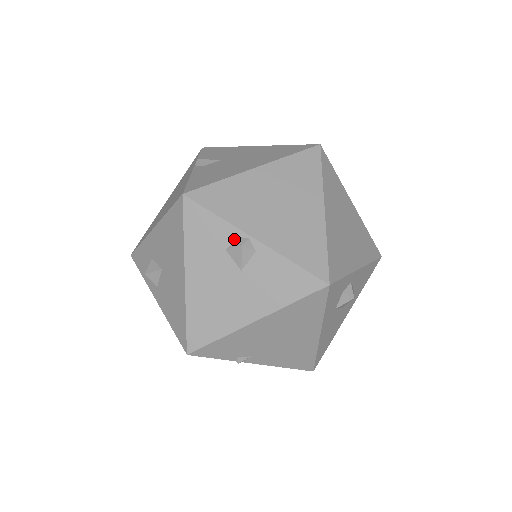
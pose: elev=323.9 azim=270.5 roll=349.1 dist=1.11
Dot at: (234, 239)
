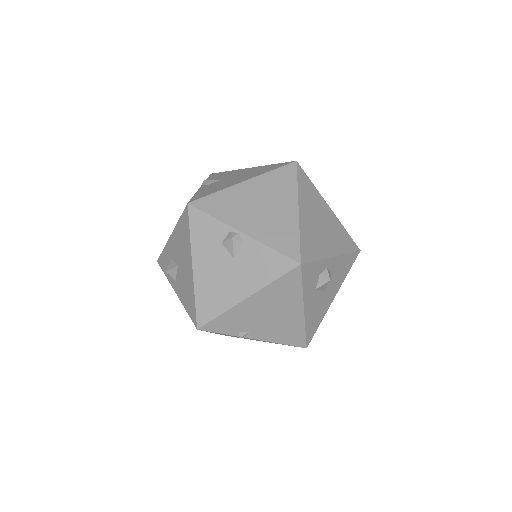
Dot at: (227, 234)
